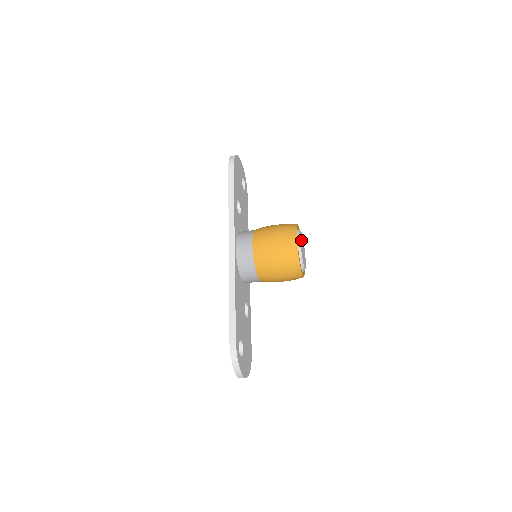
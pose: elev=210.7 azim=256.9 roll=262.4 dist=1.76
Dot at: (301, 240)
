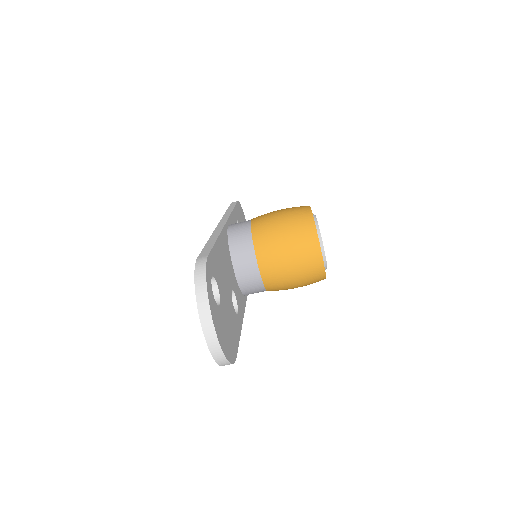
Dot at: occluded
